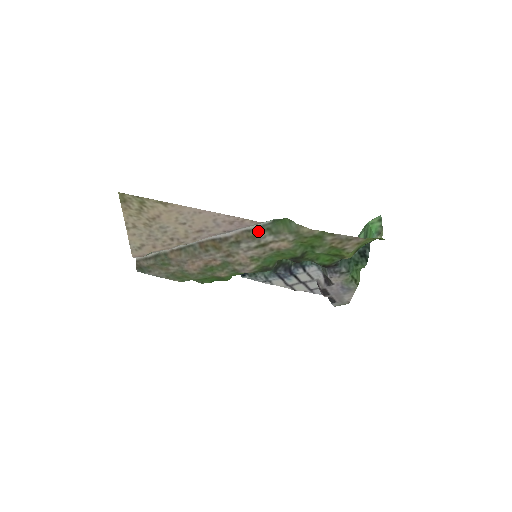
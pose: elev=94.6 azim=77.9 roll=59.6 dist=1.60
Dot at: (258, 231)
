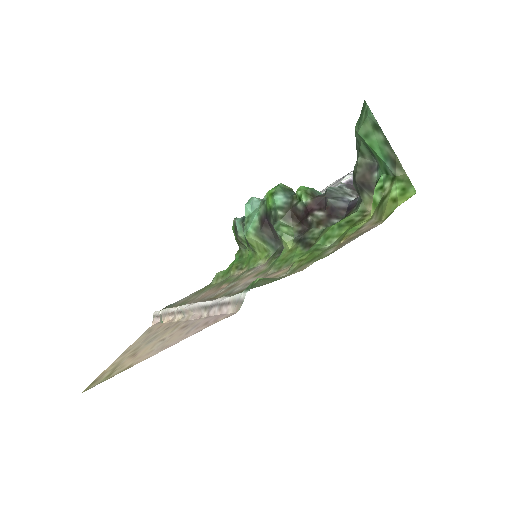
Dot at: occluded
